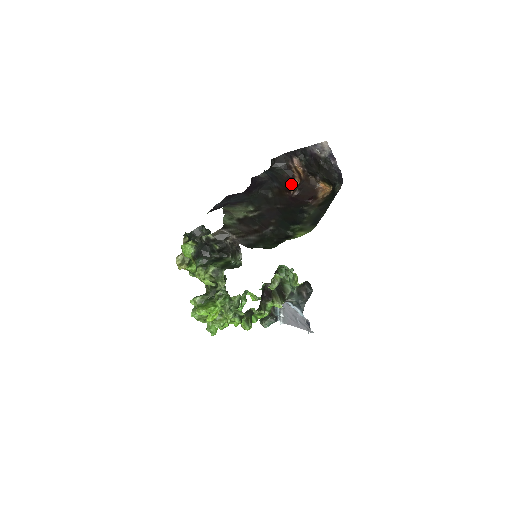
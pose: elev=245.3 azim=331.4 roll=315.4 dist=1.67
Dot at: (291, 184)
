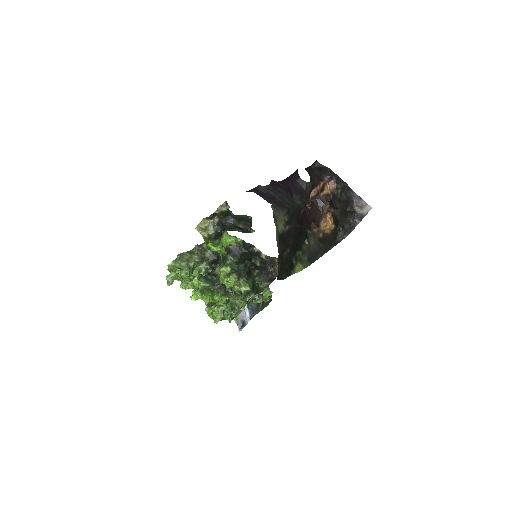
Dot at: occluded
